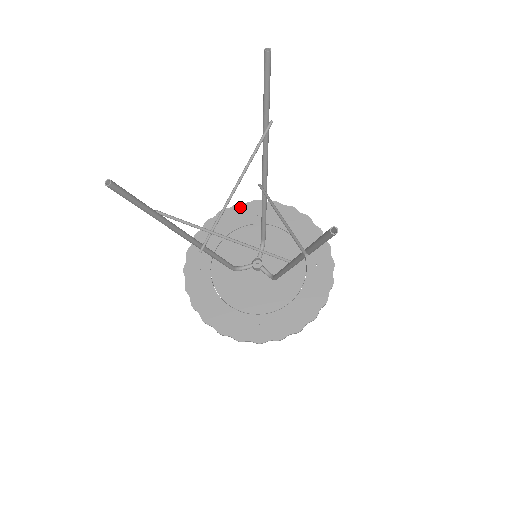
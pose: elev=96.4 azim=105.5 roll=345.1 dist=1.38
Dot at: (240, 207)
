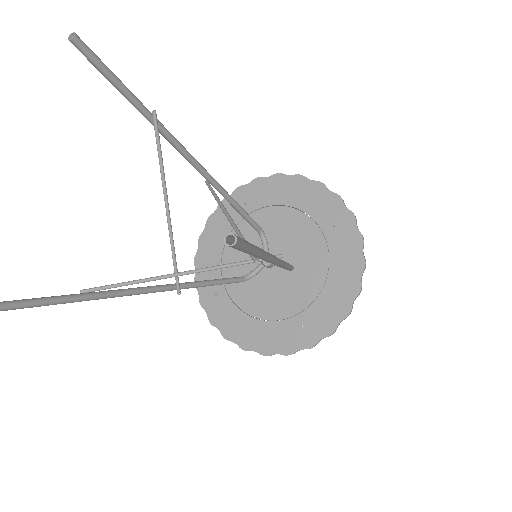
Dot at: (224, 205)
